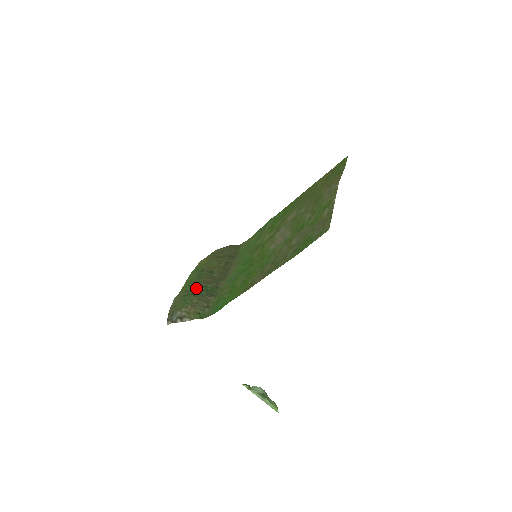
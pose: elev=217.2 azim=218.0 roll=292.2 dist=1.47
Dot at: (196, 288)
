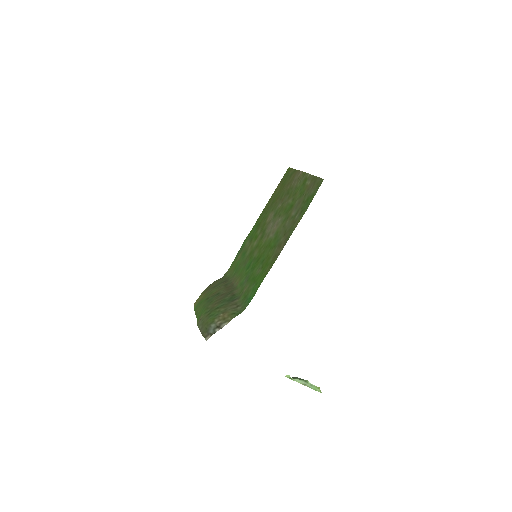
Dot at: (215, 305)
